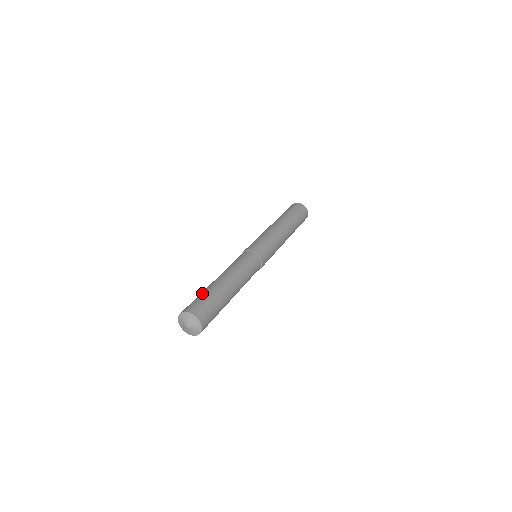
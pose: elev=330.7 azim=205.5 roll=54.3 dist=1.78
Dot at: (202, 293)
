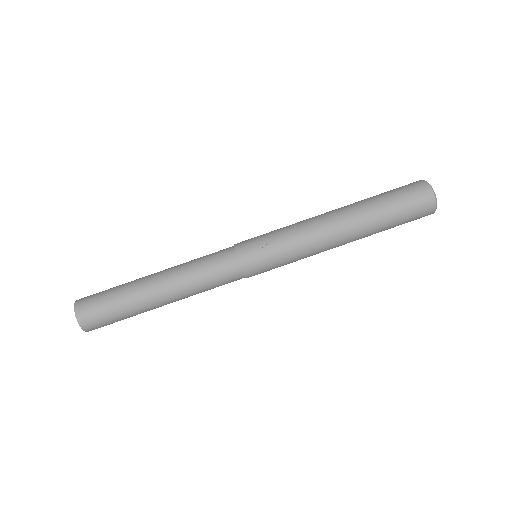
Dot at: (120, 307)
